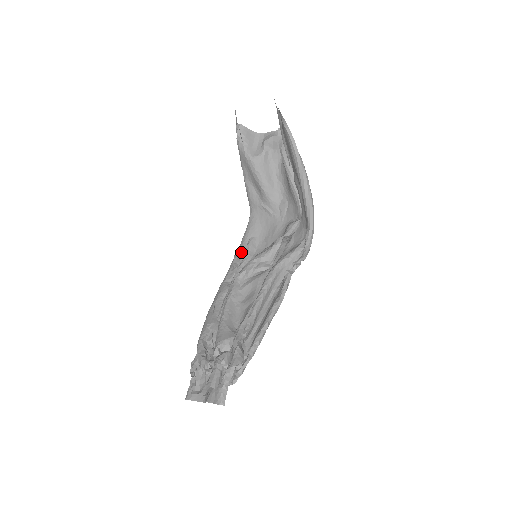
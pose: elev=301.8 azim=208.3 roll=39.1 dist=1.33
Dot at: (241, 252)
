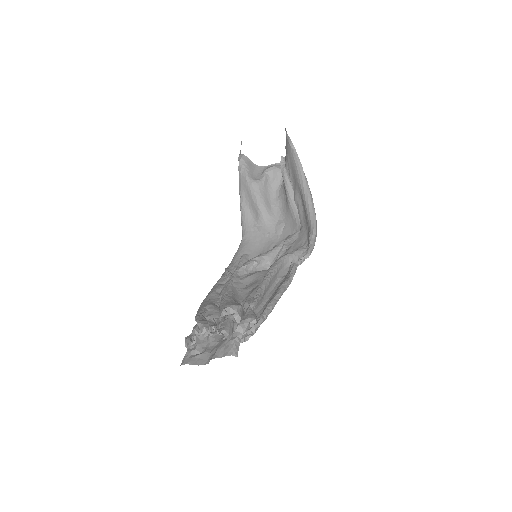
Dot at: (234, 264)
